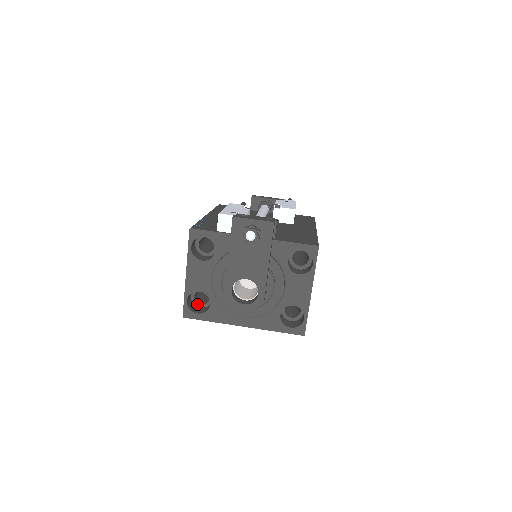
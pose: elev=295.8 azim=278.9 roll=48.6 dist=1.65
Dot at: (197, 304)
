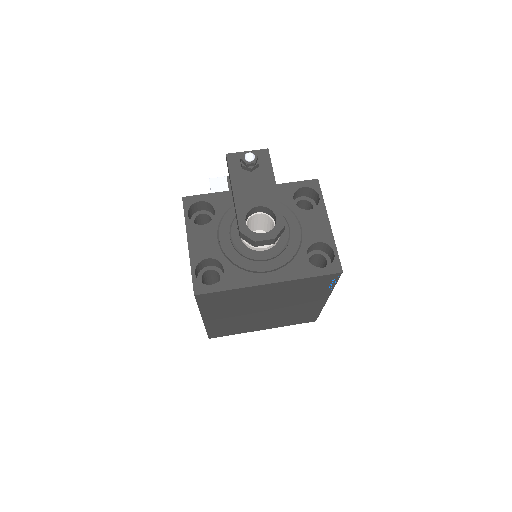
Dot at: occluded
